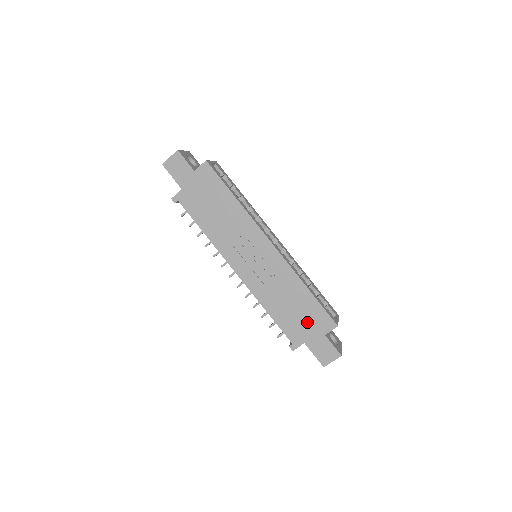
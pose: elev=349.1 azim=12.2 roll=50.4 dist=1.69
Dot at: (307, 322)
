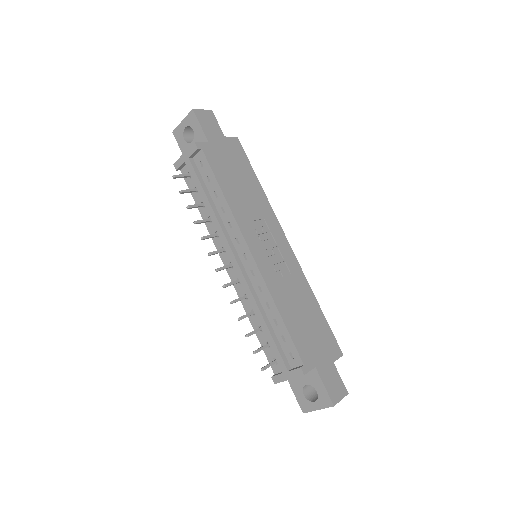
Dot at: (318, 341)
